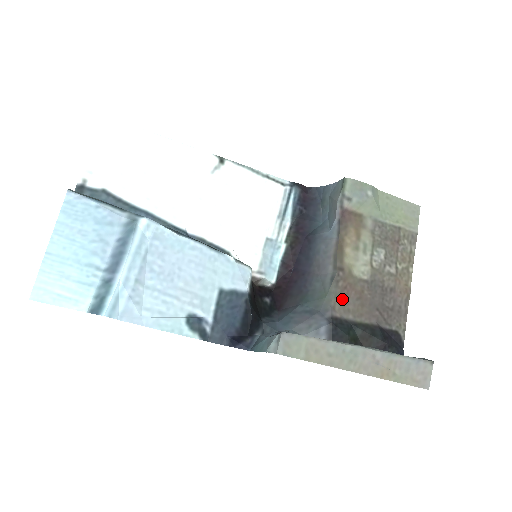
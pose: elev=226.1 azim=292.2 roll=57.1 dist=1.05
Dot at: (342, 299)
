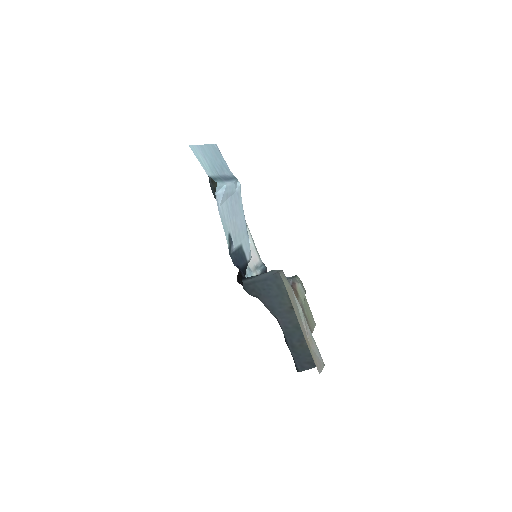
Dot at: occluded
